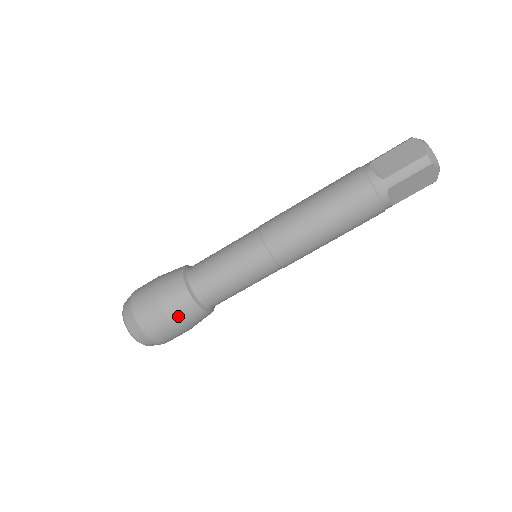
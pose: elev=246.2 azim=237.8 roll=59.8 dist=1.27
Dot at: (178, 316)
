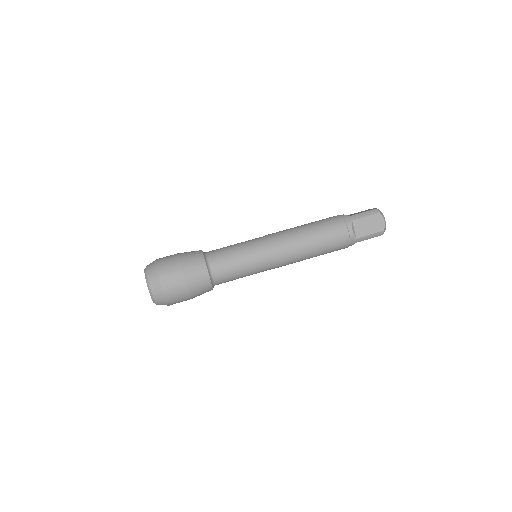
Dot at: (189, 267)
